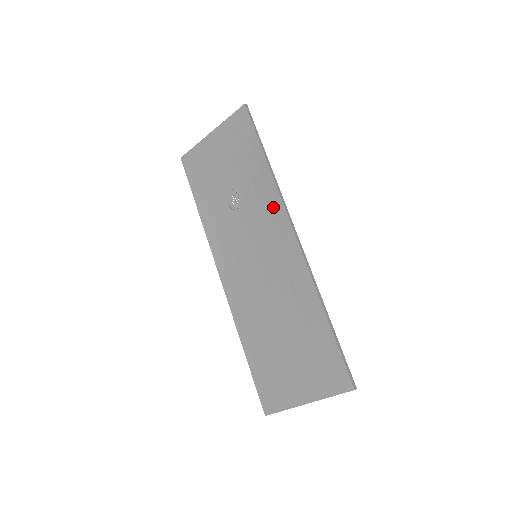
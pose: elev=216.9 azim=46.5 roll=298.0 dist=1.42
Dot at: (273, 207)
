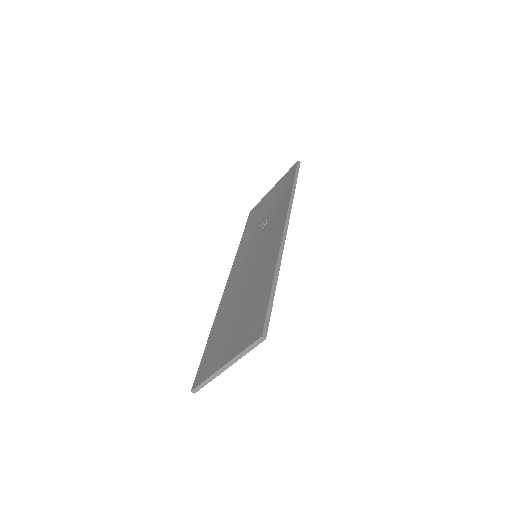
Dot at: (282, 215)
